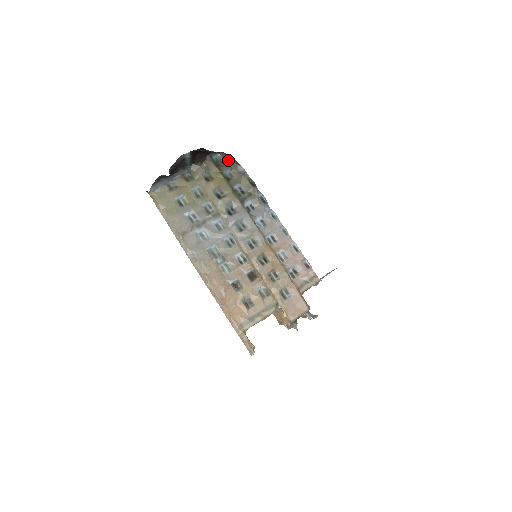
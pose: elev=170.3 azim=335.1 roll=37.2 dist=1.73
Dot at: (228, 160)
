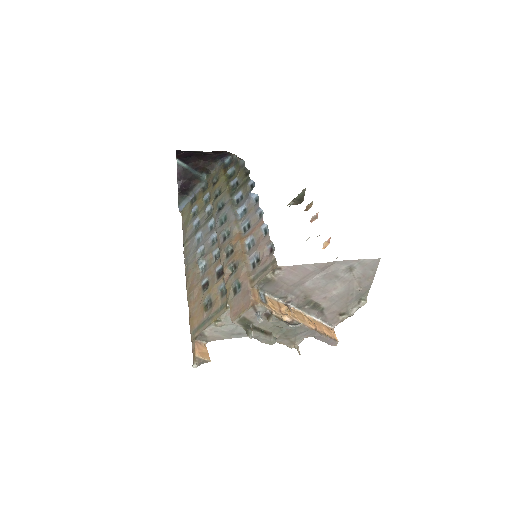
Dot at: (235, 159)
